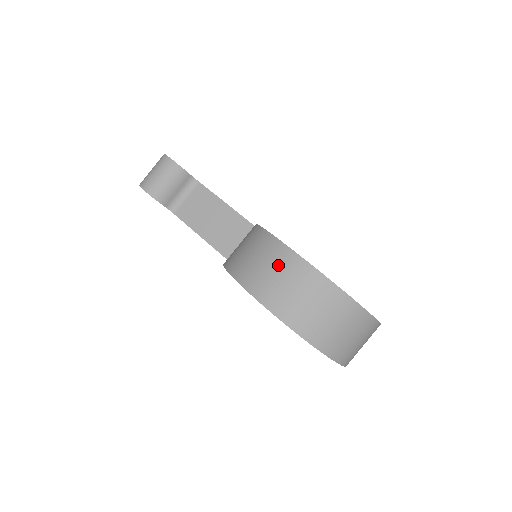
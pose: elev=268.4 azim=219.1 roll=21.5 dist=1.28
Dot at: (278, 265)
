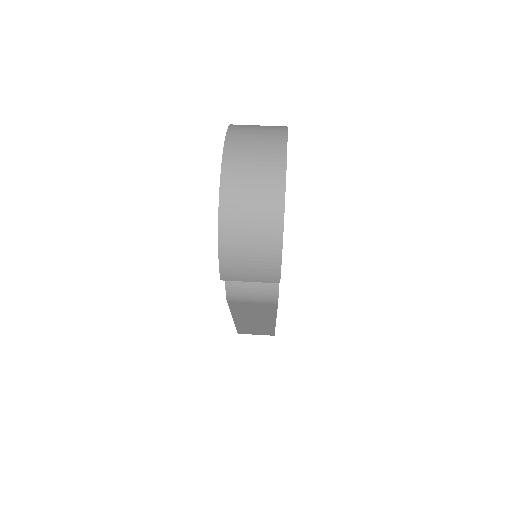
Dot at: occluded
